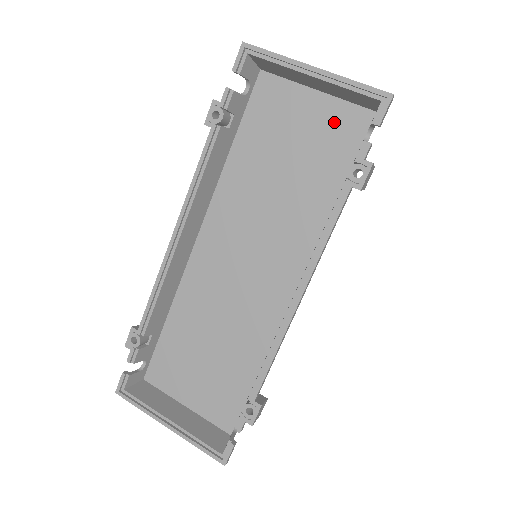
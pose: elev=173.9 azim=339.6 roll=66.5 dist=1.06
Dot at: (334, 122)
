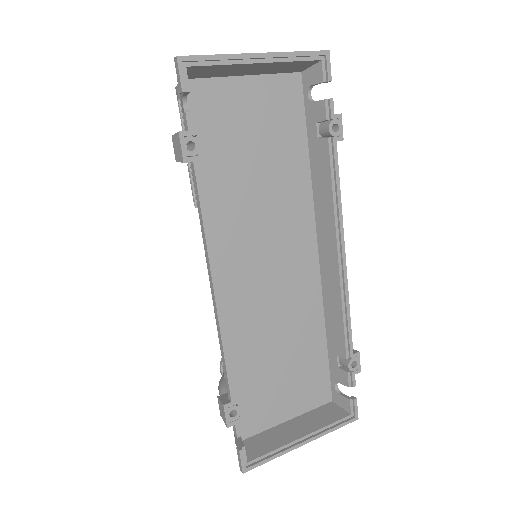
Dot at: (275, 97)
